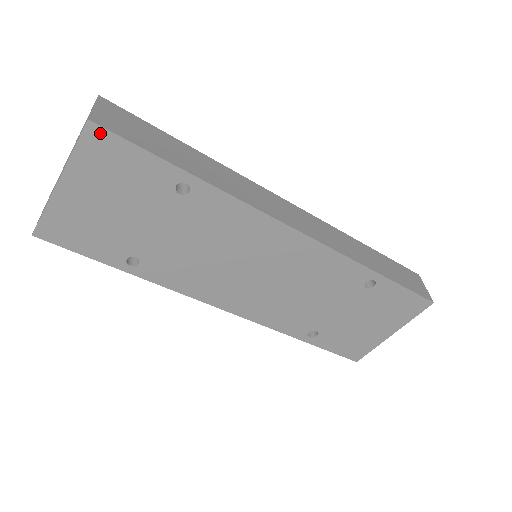
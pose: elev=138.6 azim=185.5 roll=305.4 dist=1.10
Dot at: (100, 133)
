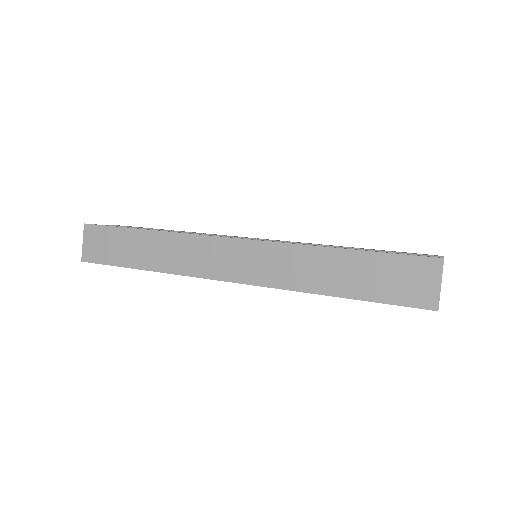
Dot at: (92, 262)
